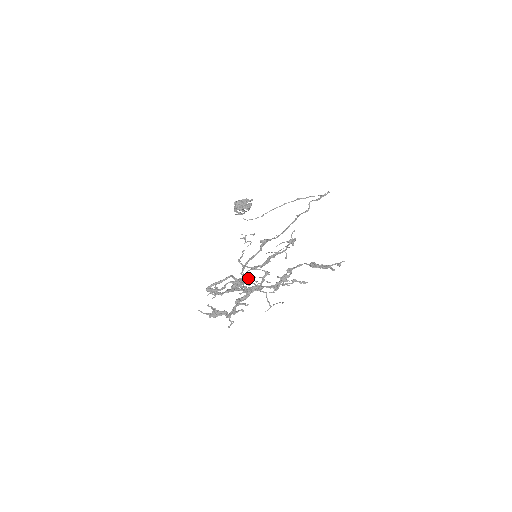
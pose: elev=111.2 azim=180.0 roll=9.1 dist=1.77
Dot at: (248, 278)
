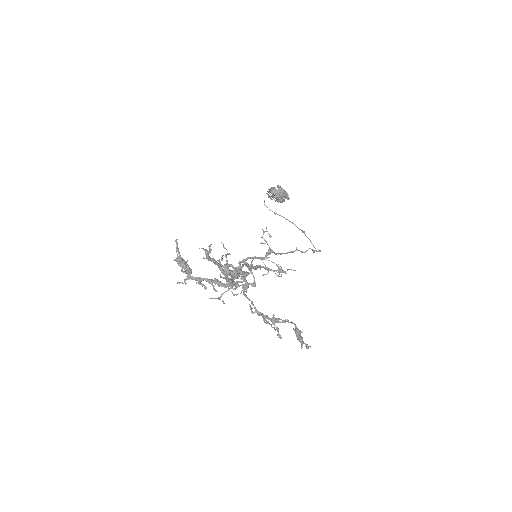
Dot at: occluded
